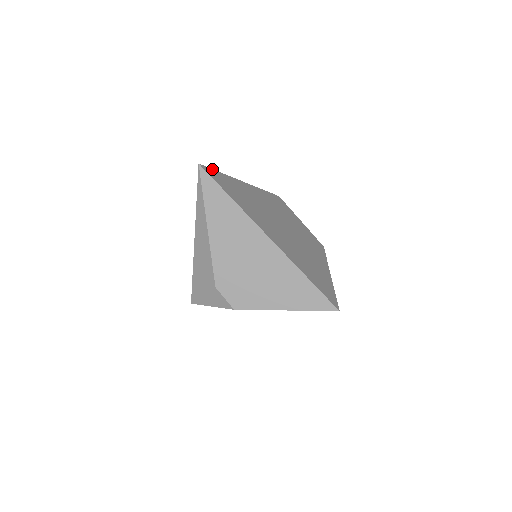
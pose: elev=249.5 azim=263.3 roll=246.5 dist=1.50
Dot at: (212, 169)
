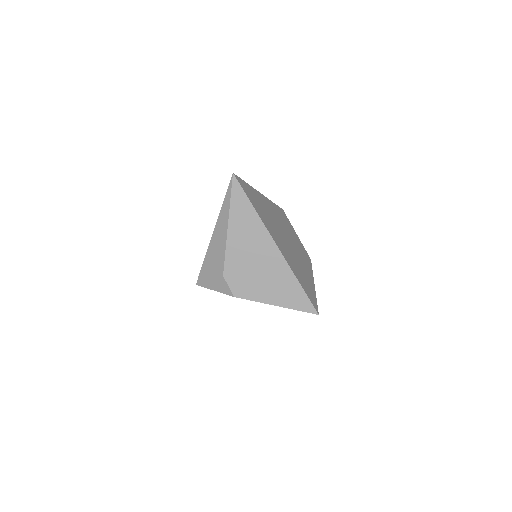
Dot at: (241, 179)
